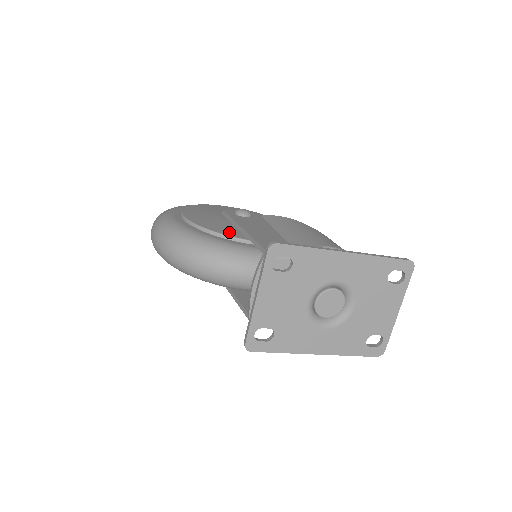
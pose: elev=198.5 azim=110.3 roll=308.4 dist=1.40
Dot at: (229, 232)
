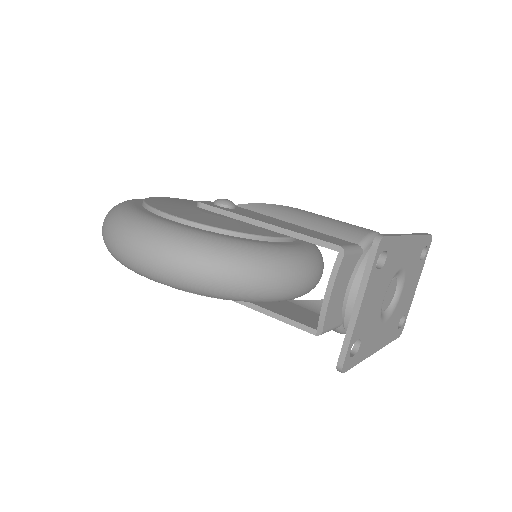
Dot at: (252, 231)
